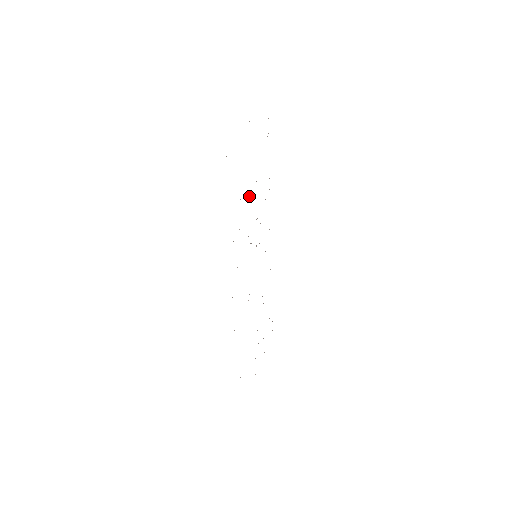
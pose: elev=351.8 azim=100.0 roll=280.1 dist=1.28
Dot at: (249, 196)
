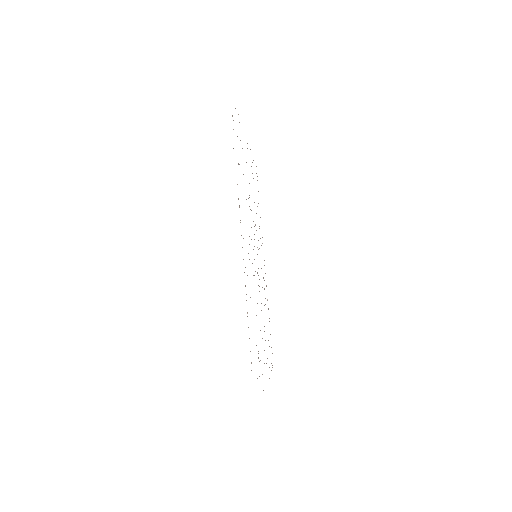
Dot at: occluded
